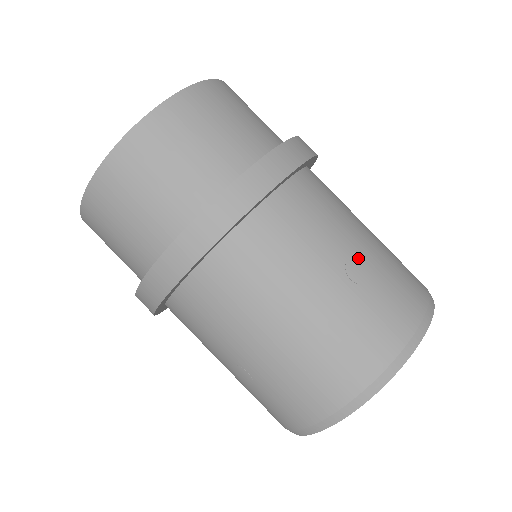
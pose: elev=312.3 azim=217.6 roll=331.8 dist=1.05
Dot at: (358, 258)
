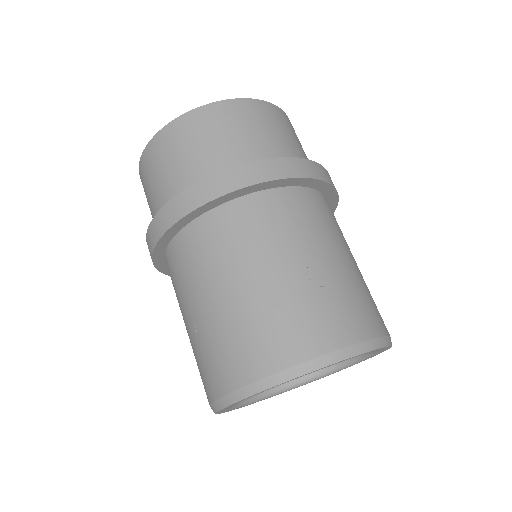
Dot at: (324, 266)
